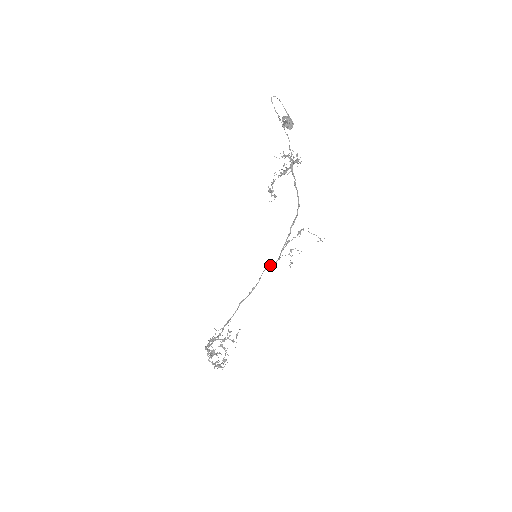
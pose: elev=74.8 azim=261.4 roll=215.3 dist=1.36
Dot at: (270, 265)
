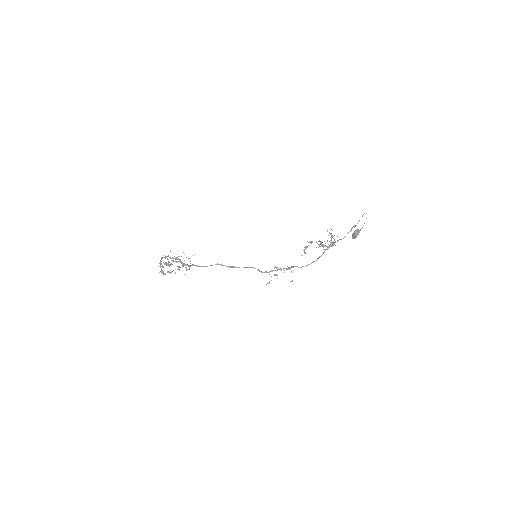
Dot at: (257, 269)
